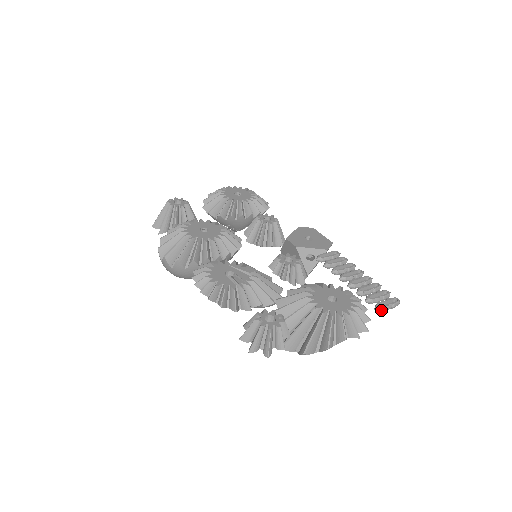
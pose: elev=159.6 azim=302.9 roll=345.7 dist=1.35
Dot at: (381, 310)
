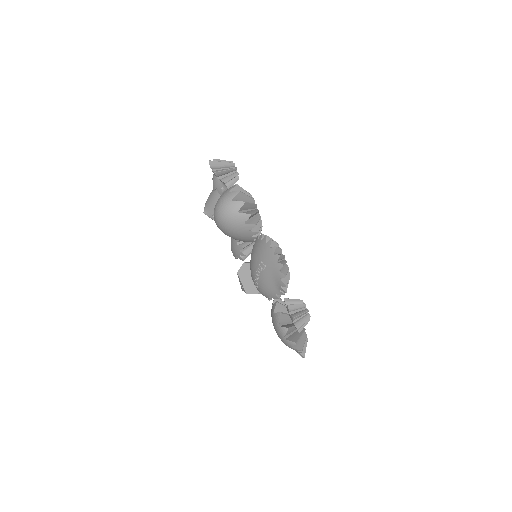
Dot at: occluded
